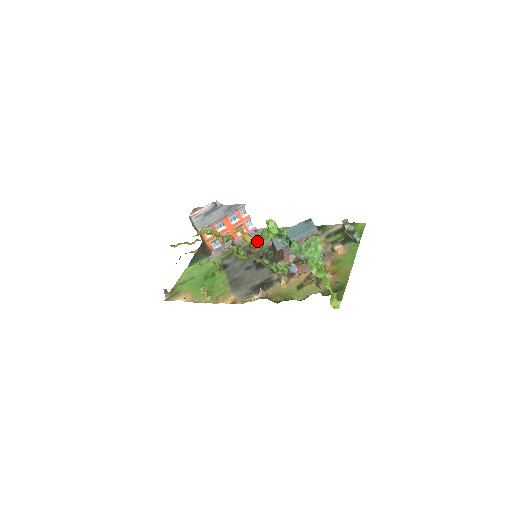
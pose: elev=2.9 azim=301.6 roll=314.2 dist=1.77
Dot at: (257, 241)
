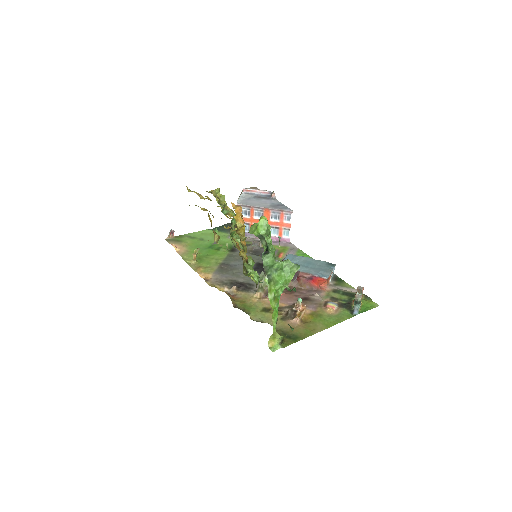
Dot at: (279, 251)
